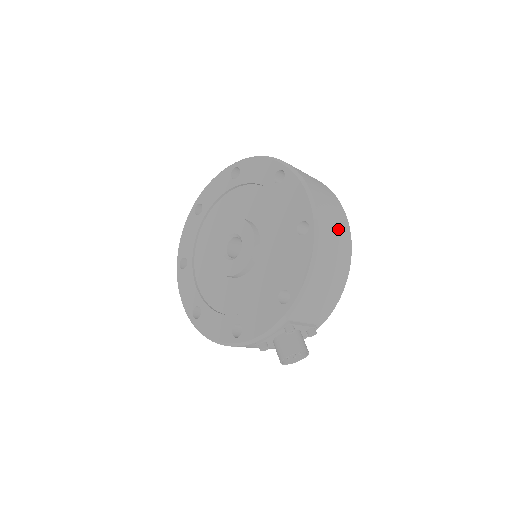
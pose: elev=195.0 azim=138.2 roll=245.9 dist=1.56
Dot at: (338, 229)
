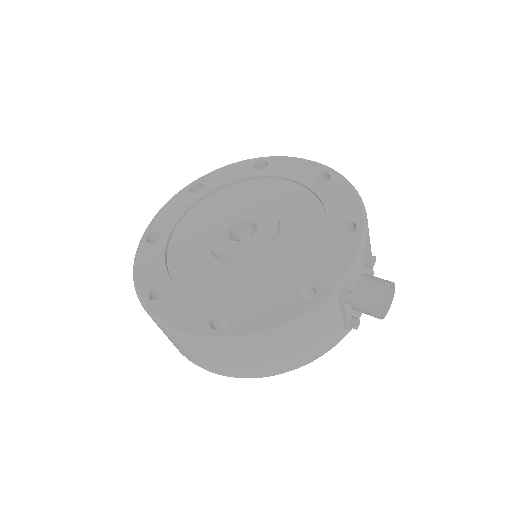
Dot at: occluded
